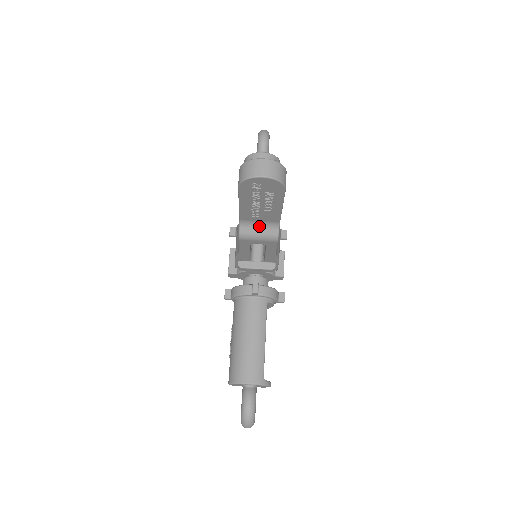
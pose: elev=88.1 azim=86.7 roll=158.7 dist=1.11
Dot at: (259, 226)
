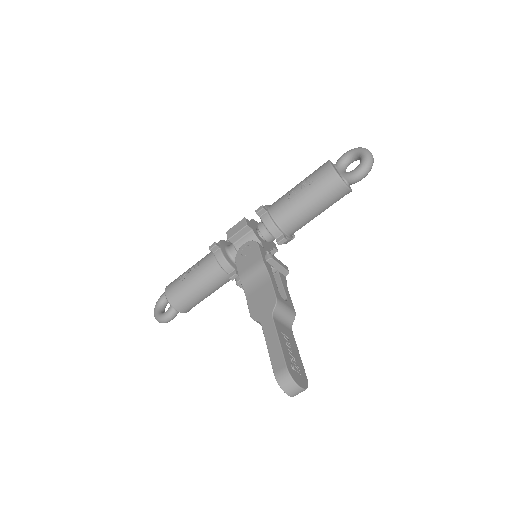
Dot at: occluded
